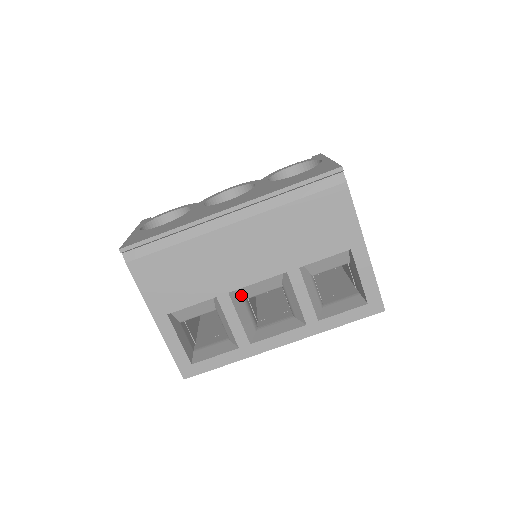
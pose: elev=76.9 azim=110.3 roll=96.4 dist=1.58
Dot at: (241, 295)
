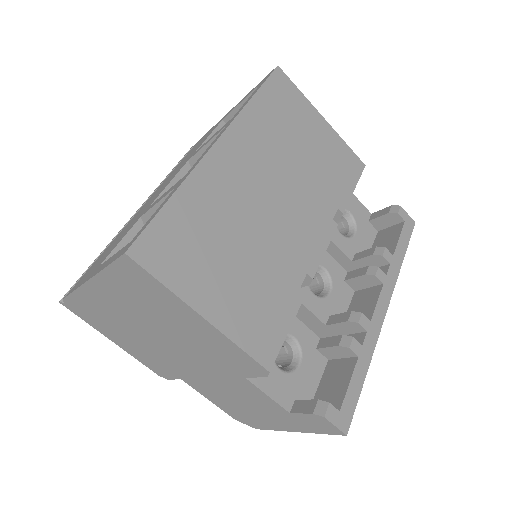
Dot at: occluded
